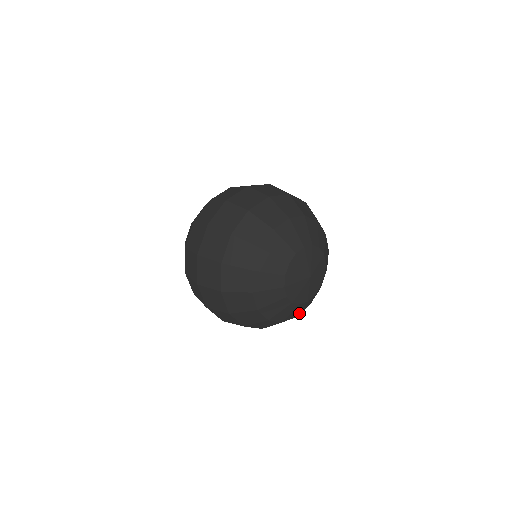
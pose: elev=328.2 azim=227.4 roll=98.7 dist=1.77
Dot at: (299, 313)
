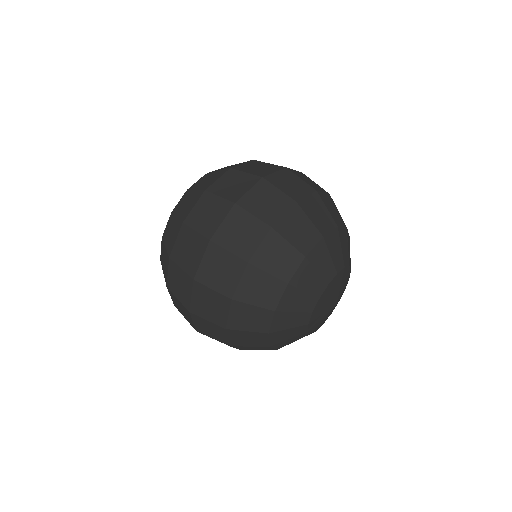
Dot at: occluded
